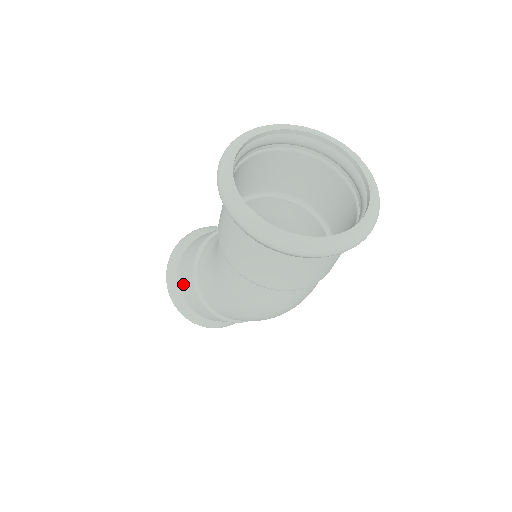
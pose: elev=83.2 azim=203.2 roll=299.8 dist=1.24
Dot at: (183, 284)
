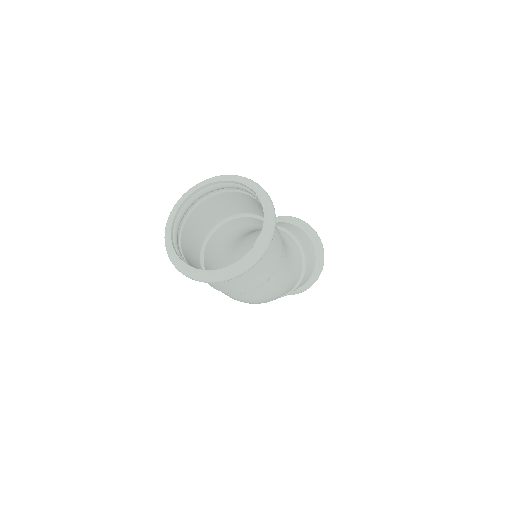
Dot at: (247, 245)
